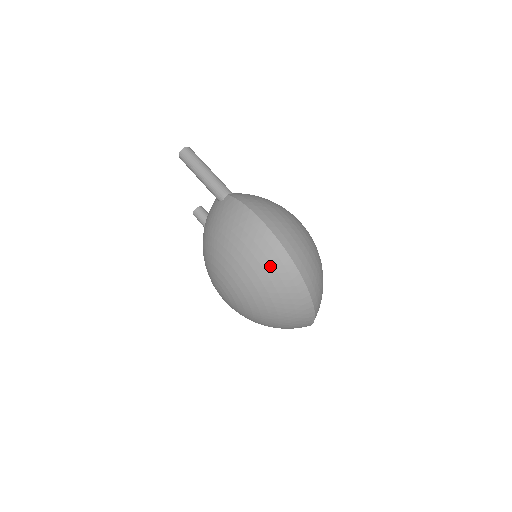
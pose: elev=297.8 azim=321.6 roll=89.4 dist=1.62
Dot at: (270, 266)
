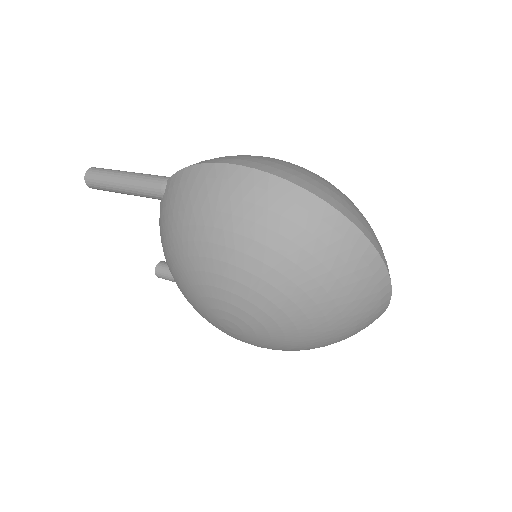
Dot at: (276, 217)
